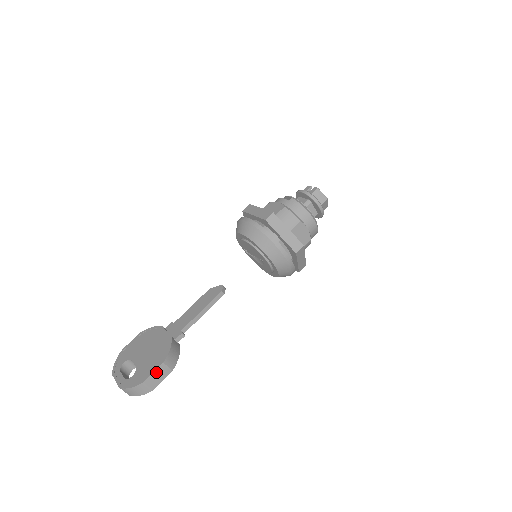
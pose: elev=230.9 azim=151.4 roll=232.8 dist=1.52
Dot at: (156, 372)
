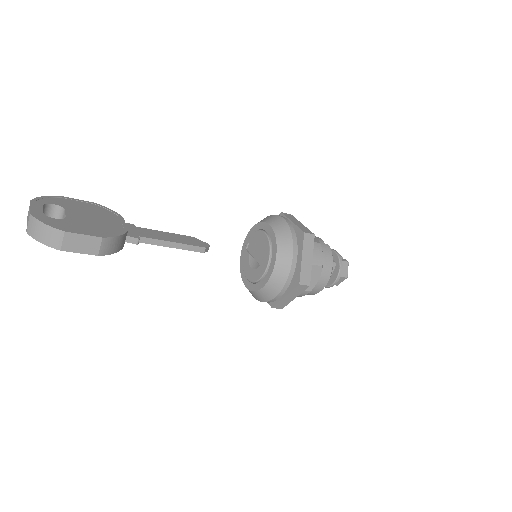
Dot at: (86, 238)
